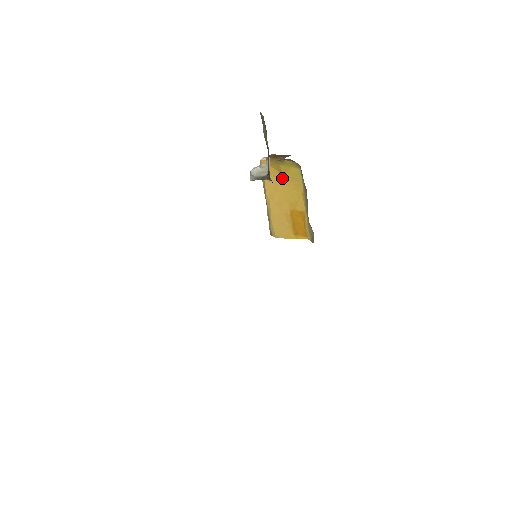
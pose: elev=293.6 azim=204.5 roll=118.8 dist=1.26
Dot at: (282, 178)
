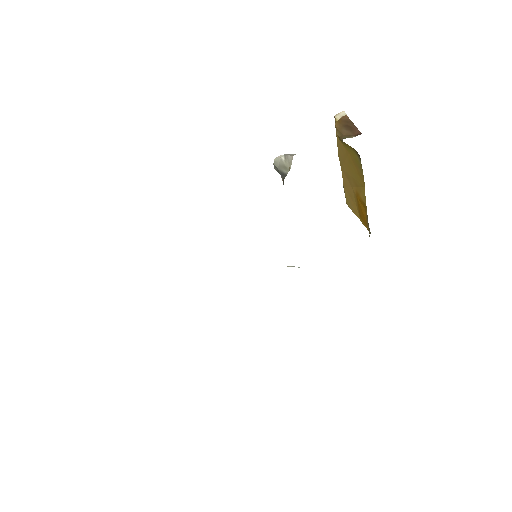
Dot at: (348, 154)
